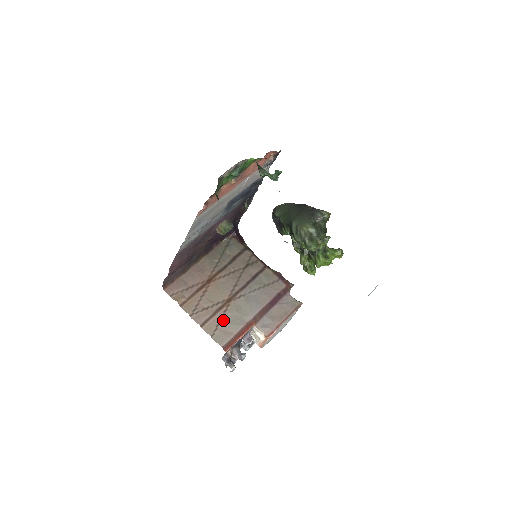
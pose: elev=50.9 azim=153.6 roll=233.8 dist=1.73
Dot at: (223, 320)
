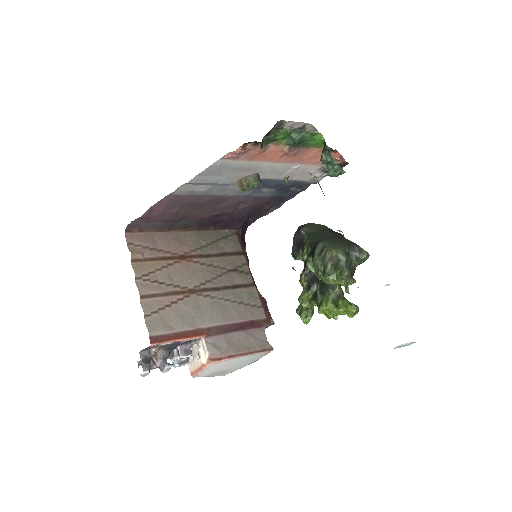
Dot at: (171, 307)
